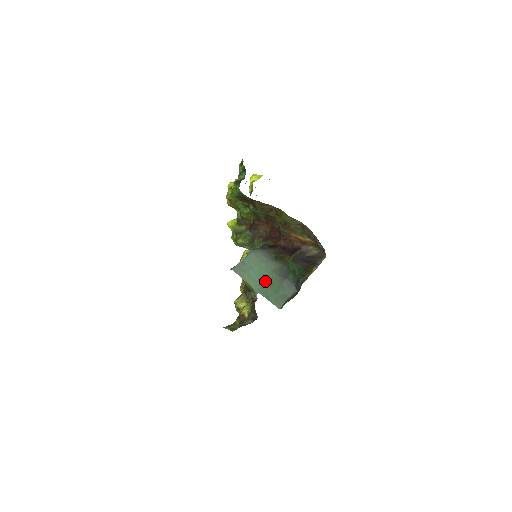
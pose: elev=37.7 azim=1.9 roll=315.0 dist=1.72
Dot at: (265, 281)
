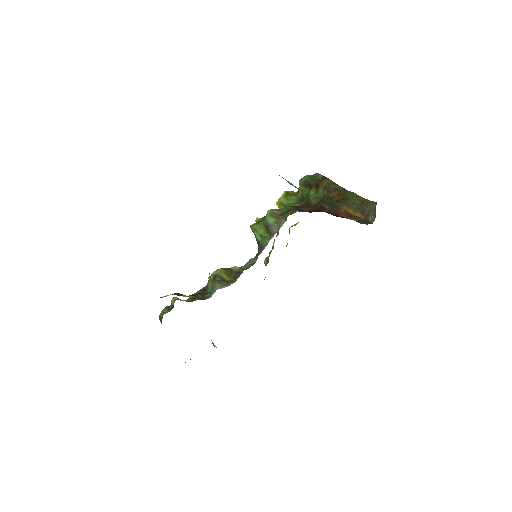
Dot at: occluded
